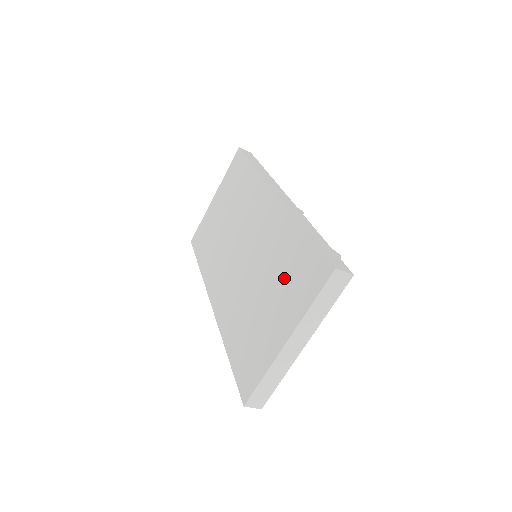
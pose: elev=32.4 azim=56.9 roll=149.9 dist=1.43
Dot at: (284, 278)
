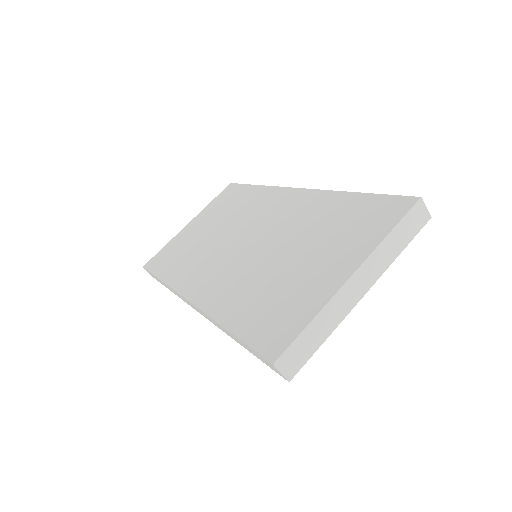
Dot at: (332, 232)
